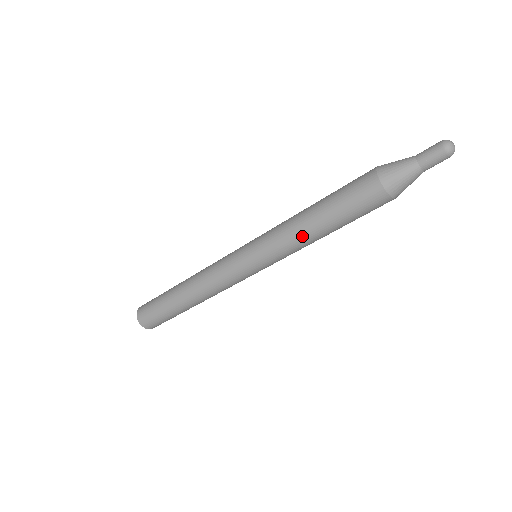
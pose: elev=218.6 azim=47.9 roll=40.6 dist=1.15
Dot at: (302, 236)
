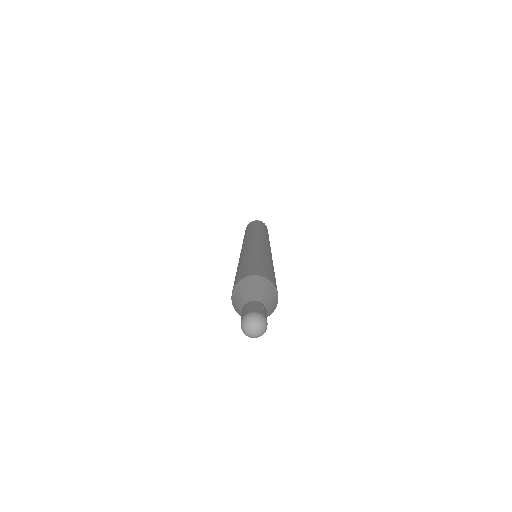
Dot at: occluded
